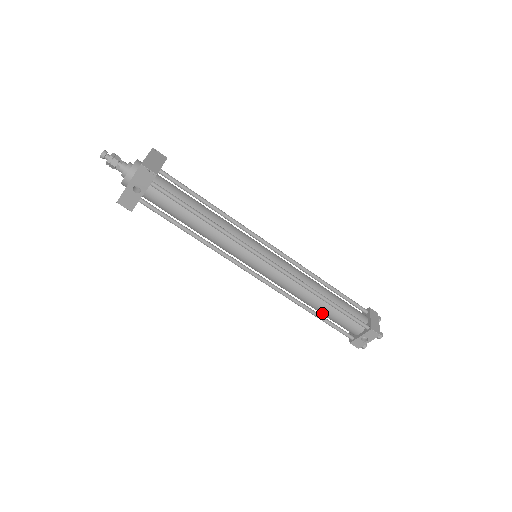
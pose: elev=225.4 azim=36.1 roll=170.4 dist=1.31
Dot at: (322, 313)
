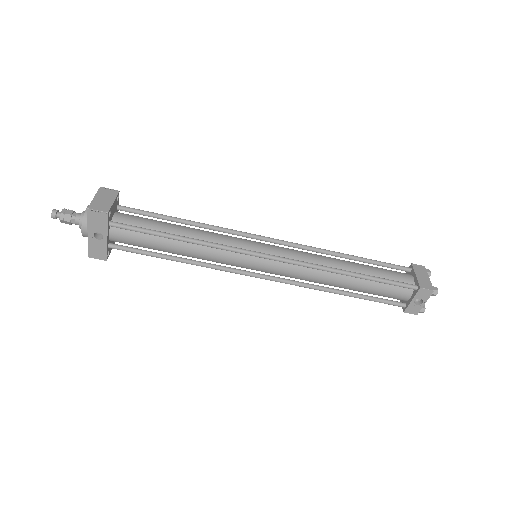
Dot at: (356, 290)
